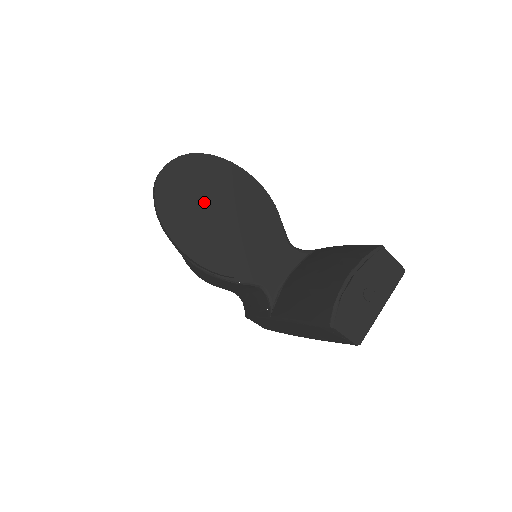
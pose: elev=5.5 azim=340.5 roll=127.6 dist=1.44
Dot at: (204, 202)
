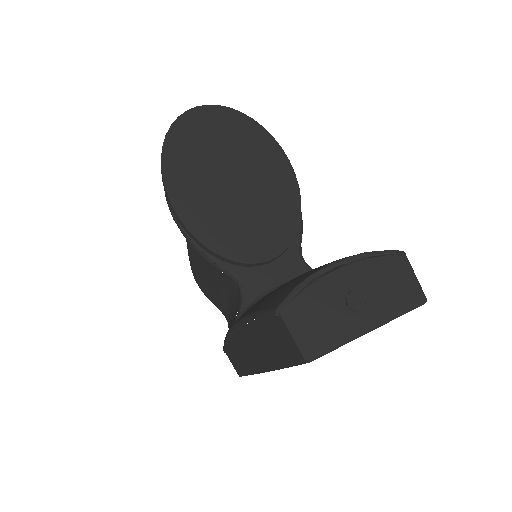
Dot at: (220, 158)
